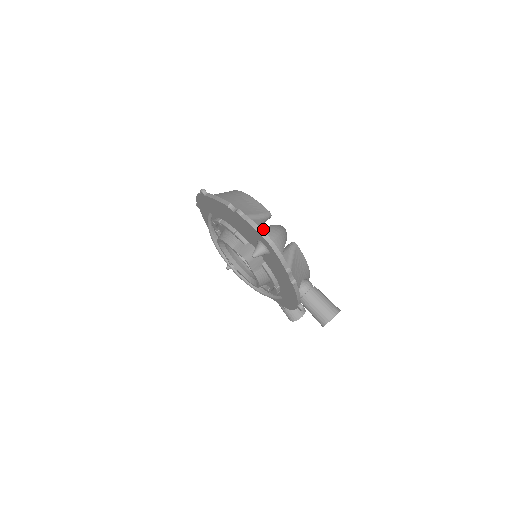
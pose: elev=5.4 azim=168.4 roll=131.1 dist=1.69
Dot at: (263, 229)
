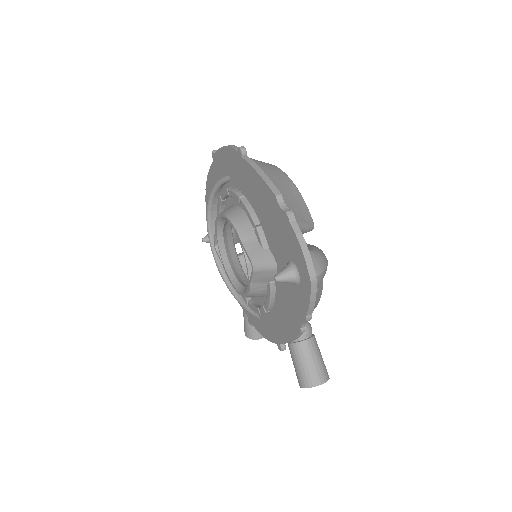
Dot at: occluded
